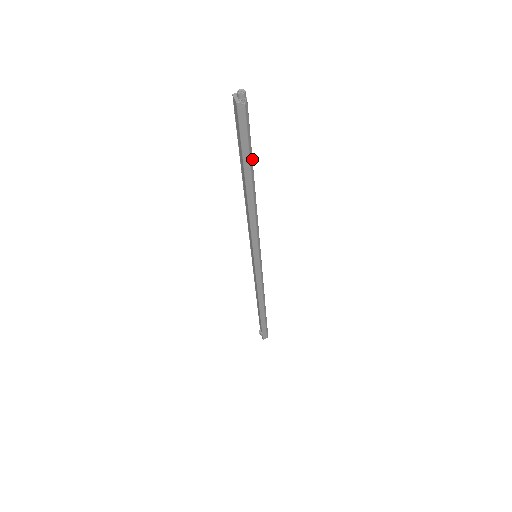
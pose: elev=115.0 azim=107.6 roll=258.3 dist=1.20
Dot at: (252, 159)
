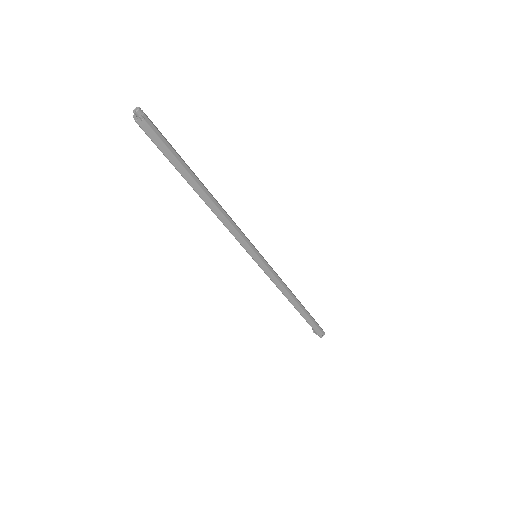
Dot at: (187, 166)
